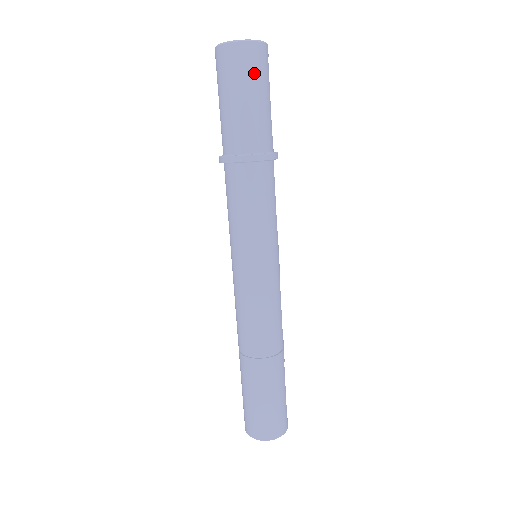
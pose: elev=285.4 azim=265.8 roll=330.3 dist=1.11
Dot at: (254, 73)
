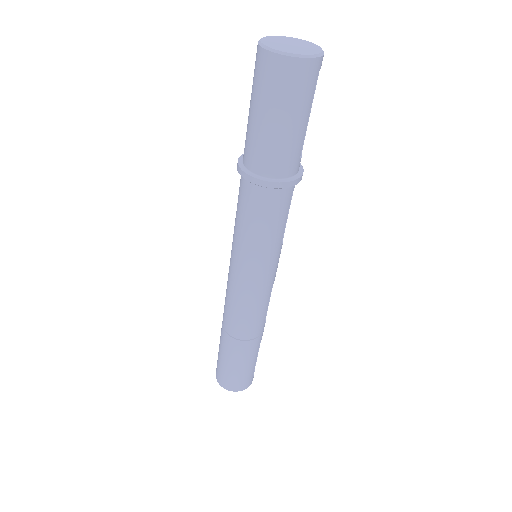
Dot at: (292, 95)
